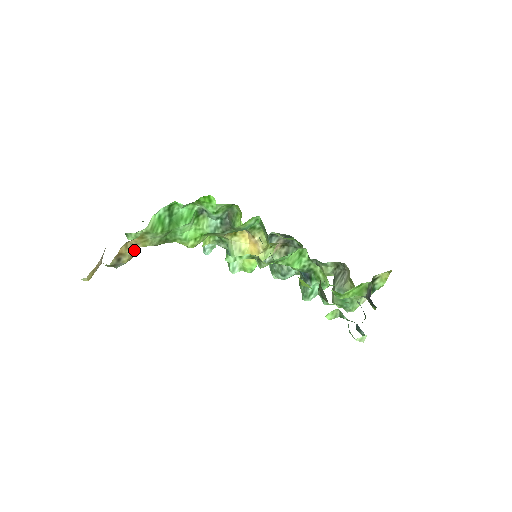
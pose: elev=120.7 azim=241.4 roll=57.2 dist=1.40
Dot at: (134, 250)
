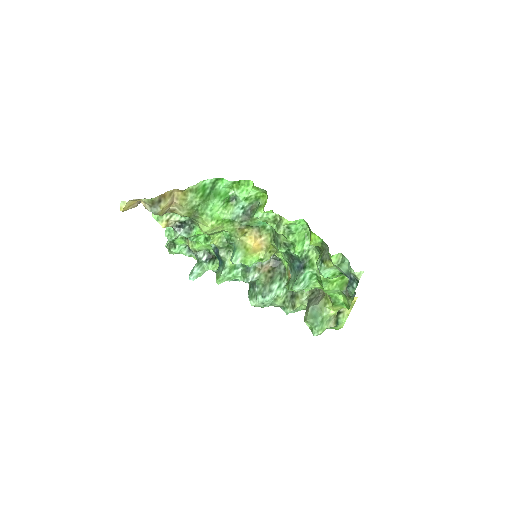
Dot at: (170, 205)
